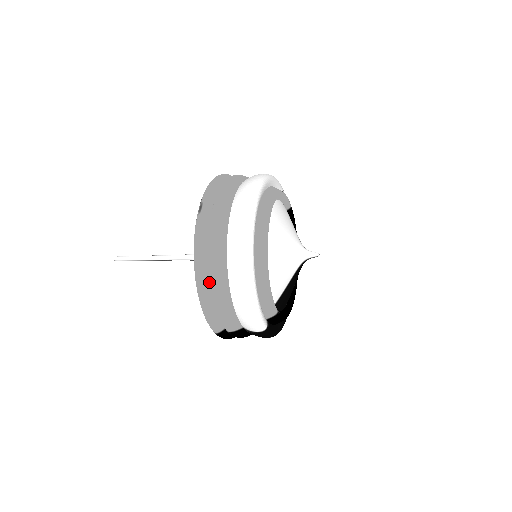
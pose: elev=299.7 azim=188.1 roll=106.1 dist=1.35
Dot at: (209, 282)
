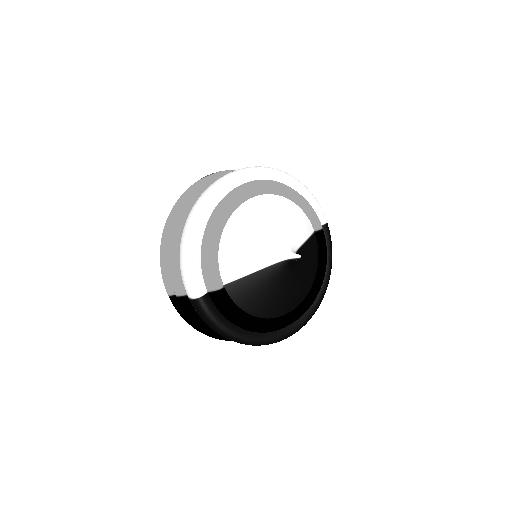
Dot at: occluded
